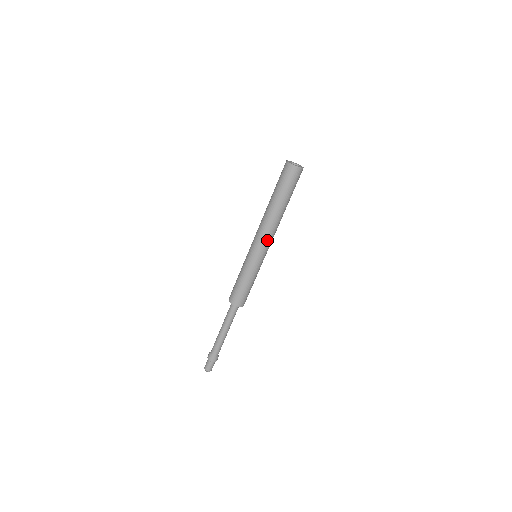
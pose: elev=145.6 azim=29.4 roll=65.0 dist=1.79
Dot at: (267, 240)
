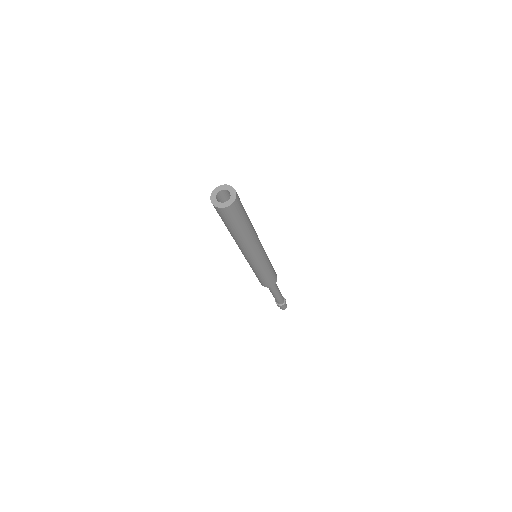
Dot at: (258, 250)
